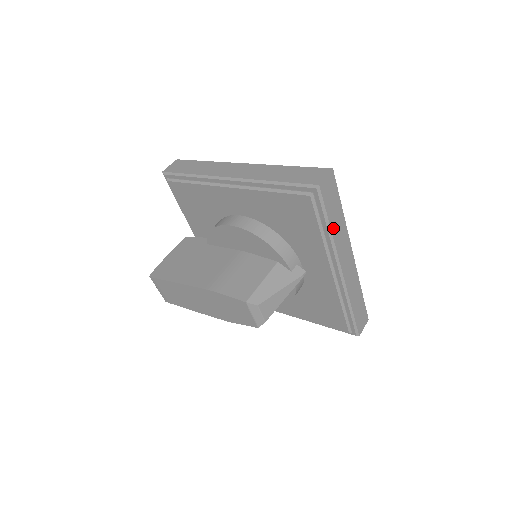
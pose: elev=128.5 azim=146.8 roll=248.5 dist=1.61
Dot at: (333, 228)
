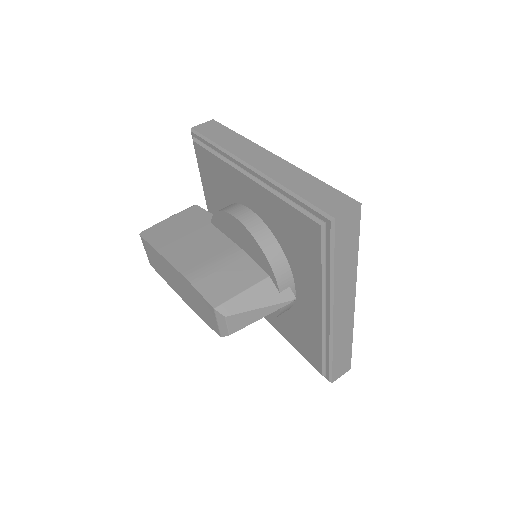
Dot at: (338, 268)
